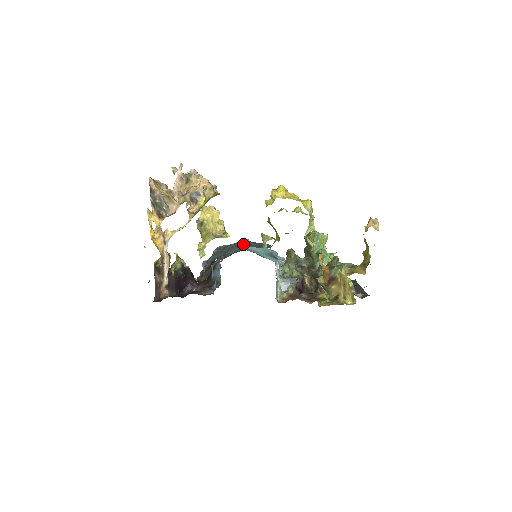
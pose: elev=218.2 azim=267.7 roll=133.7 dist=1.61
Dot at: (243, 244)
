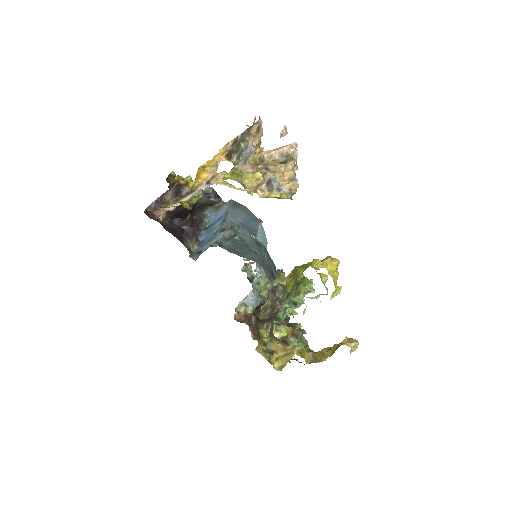
Dot at: (263, 262)
